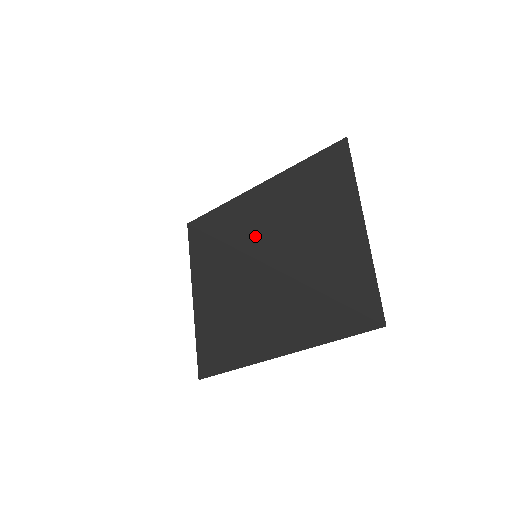
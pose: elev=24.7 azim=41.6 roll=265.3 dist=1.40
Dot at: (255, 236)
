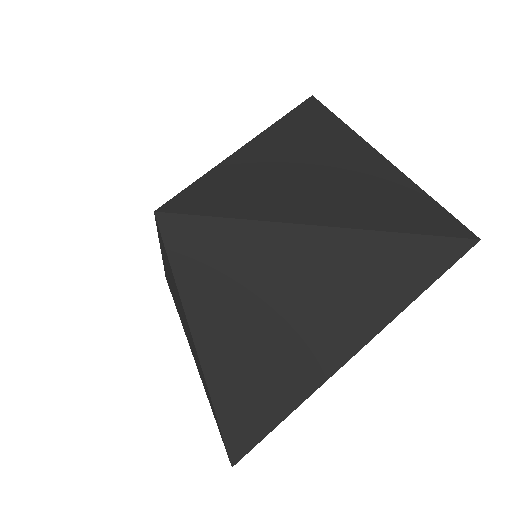
Dot at: (252, 199)
